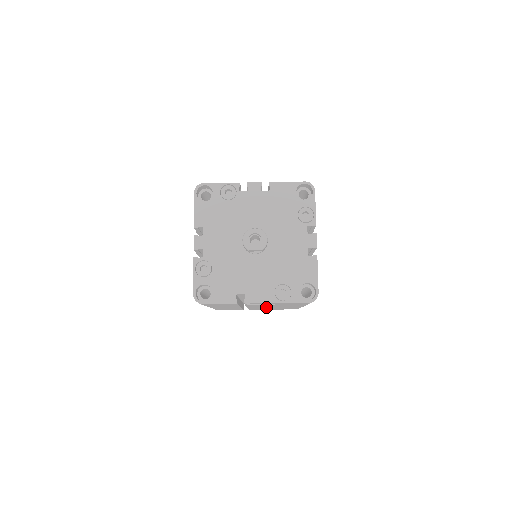
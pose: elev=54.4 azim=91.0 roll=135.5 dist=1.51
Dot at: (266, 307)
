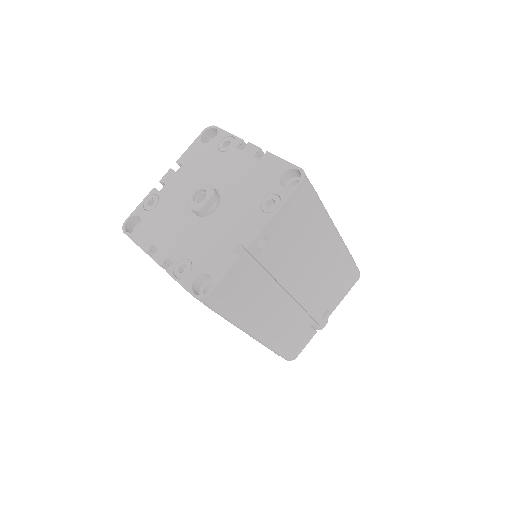
Dot at: (308, 277)
